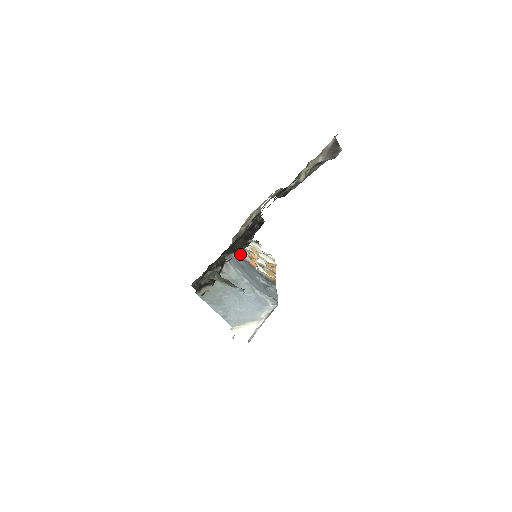
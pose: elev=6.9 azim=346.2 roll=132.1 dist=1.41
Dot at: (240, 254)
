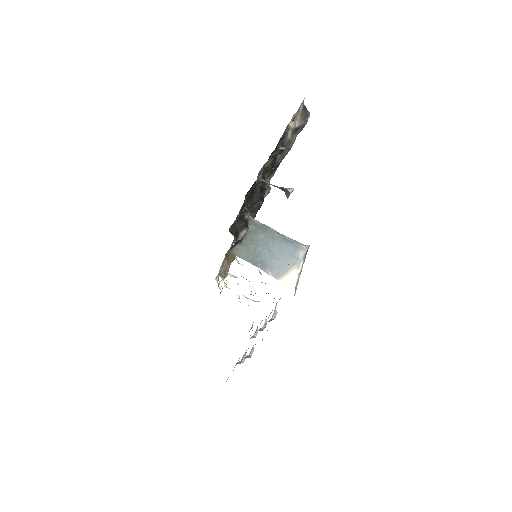
Dot at: occluded
